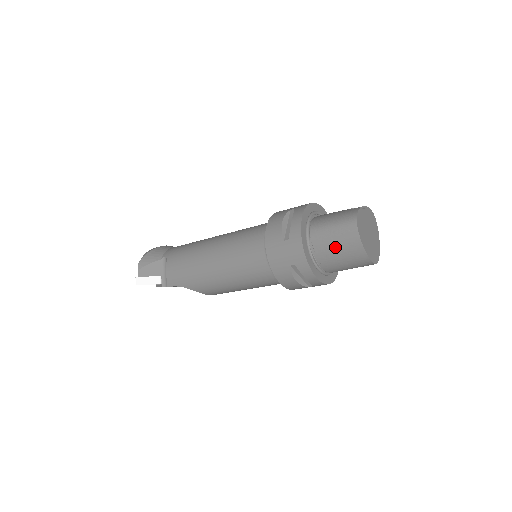
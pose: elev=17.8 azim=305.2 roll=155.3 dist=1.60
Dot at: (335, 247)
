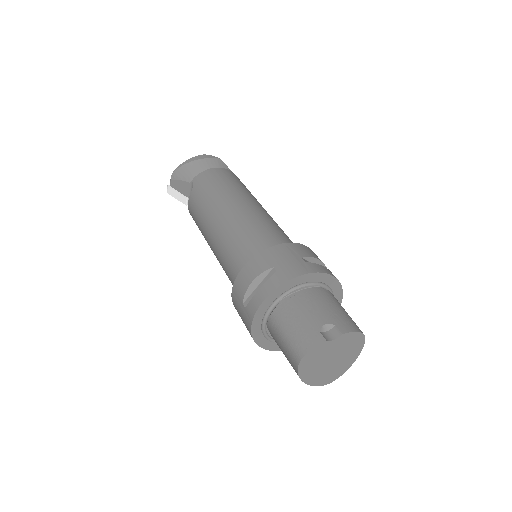
Dot at: occluded
